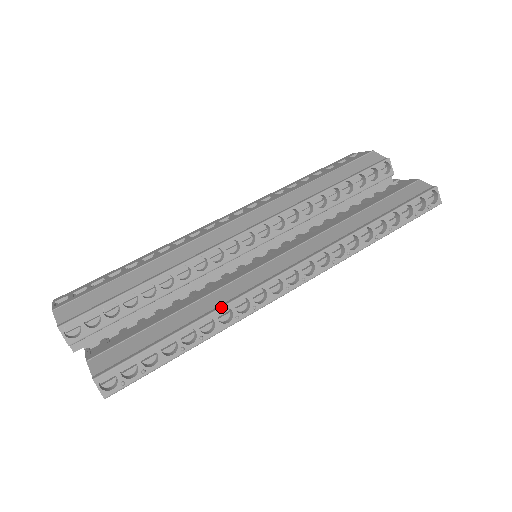
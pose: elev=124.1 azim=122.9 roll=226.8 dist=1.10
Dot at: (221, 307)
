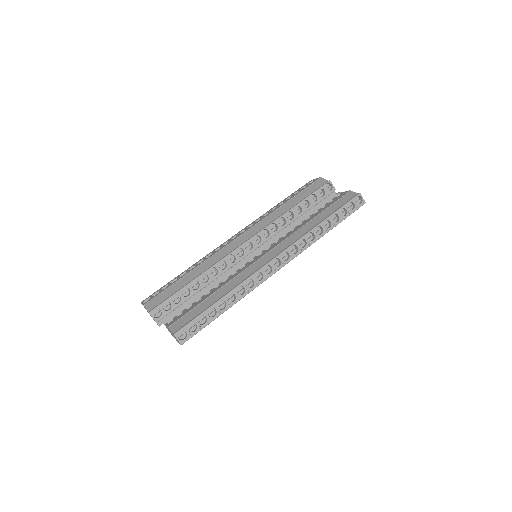
Dot at: (237, 286)
